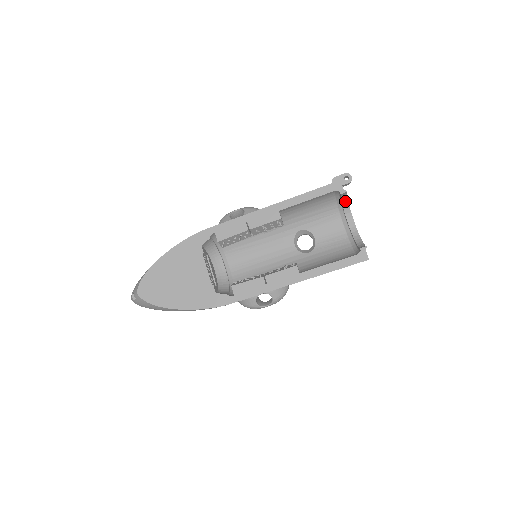
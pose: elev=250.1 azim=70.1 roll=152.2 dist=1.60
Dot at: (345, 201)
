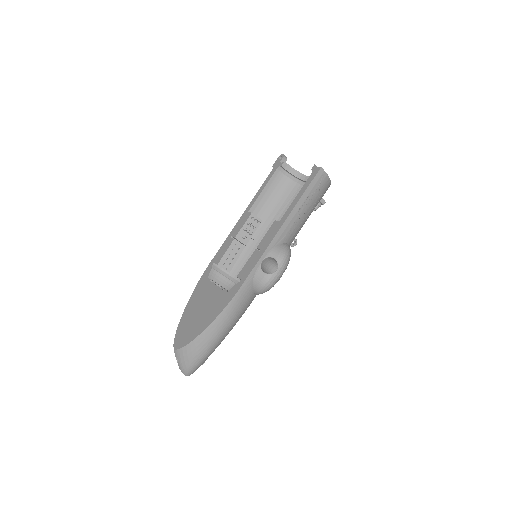
Dot at: (294, 172)
